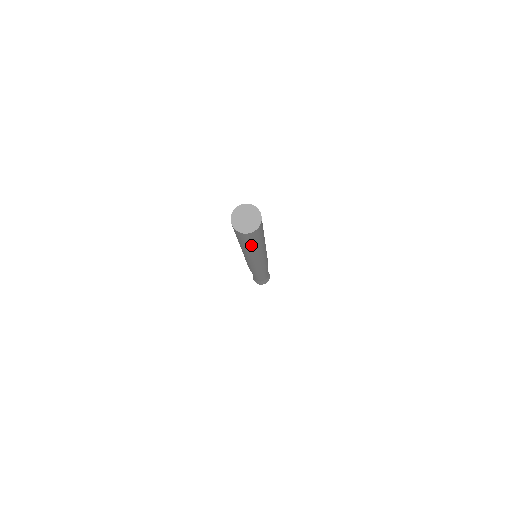
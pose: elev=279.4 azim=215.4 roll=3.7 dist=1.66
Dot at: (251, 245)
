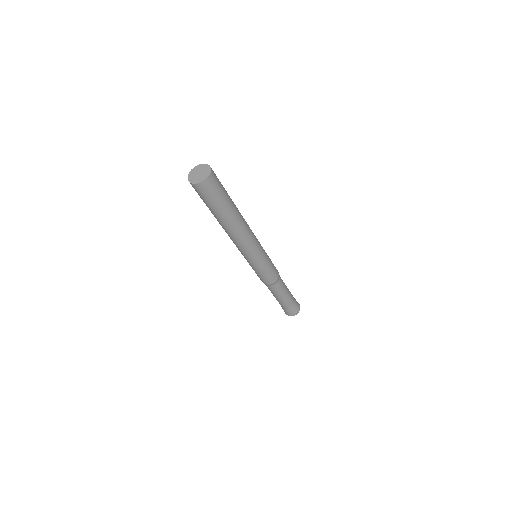
Dot at: (215, 211)
